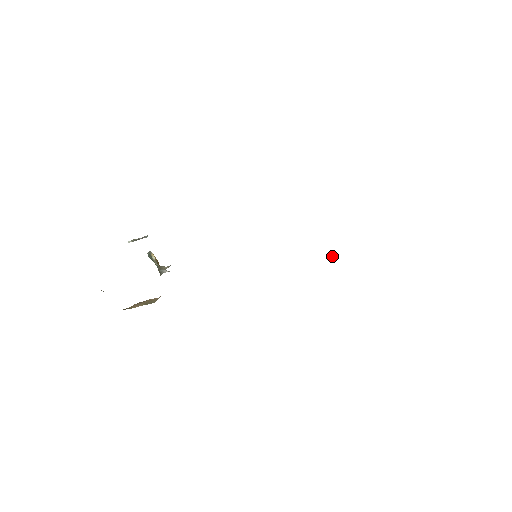
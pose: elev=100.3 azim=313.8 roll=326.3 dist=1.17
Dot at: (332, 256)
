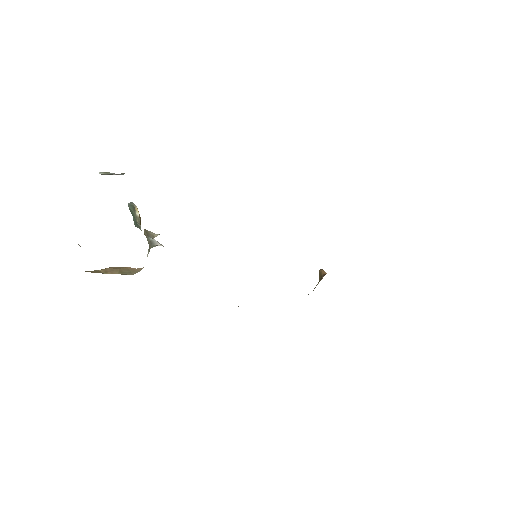
Dot at: occluded
